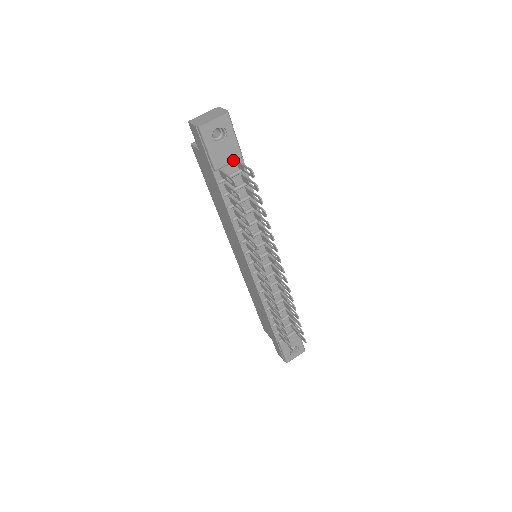
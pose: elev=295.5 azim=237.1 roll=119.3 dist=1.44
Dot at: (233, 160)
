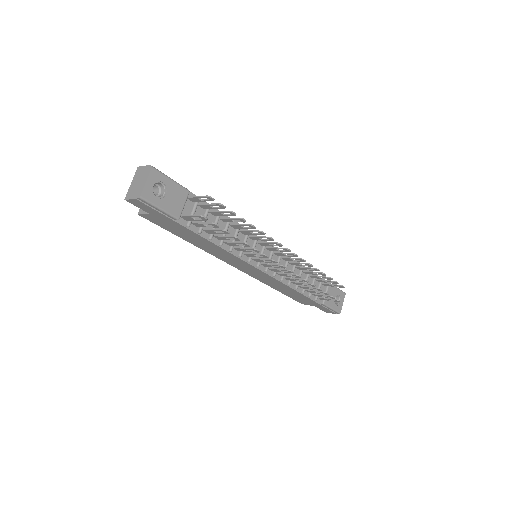
Dot at: (185, 200)
